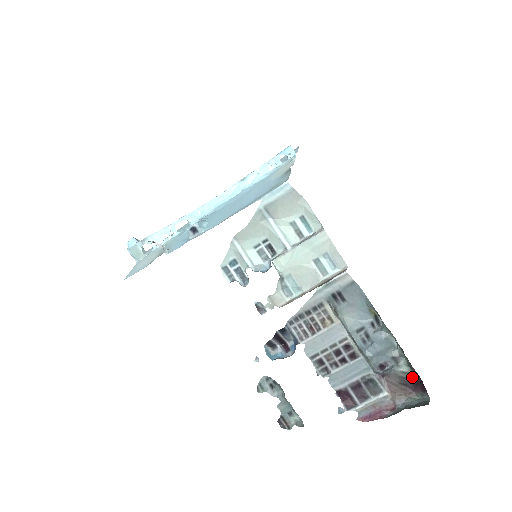
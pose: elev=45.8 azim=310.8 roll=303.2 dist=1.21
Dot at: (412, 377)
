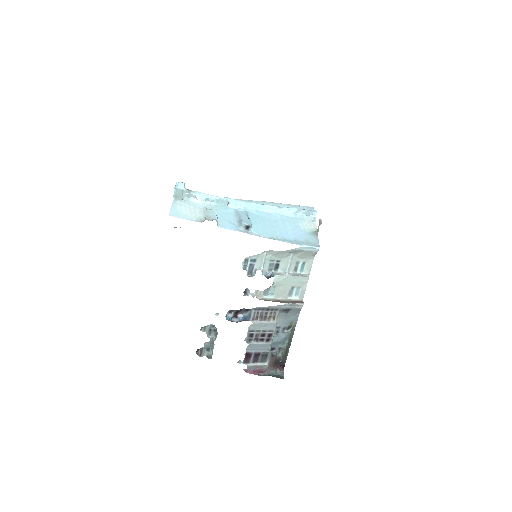
Dot at: (280, 360)
